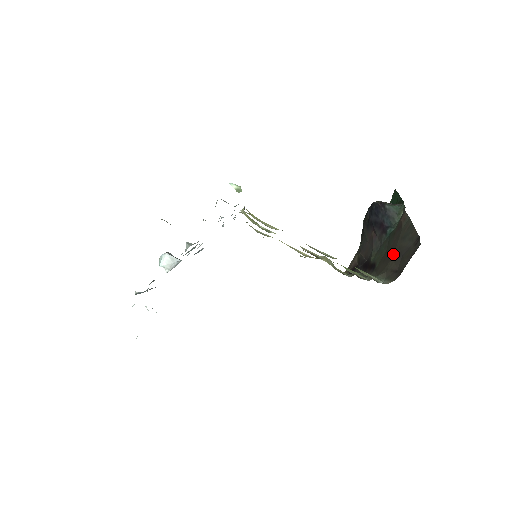
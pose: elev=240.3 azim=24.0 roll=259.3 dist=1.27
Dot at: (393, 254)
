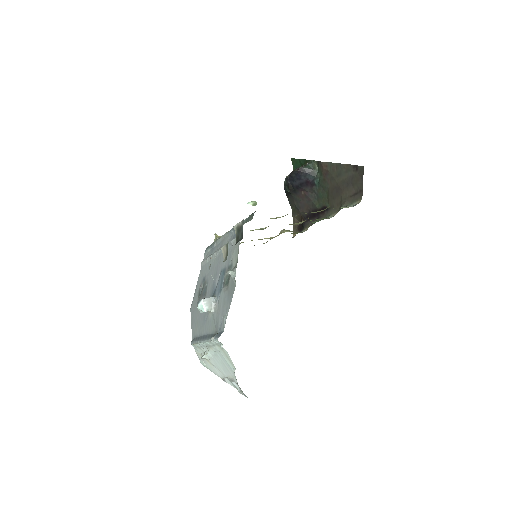
Dot at: (340, 188)
